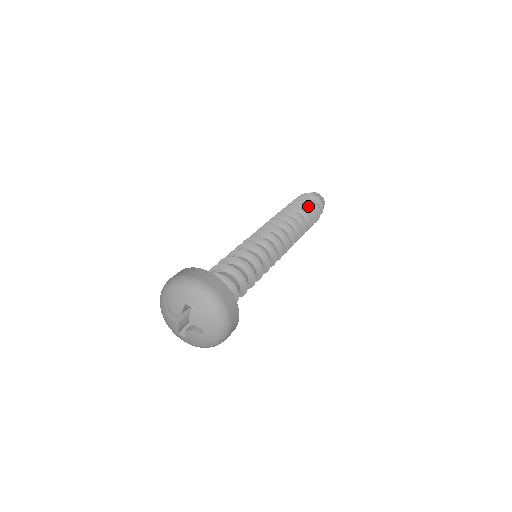
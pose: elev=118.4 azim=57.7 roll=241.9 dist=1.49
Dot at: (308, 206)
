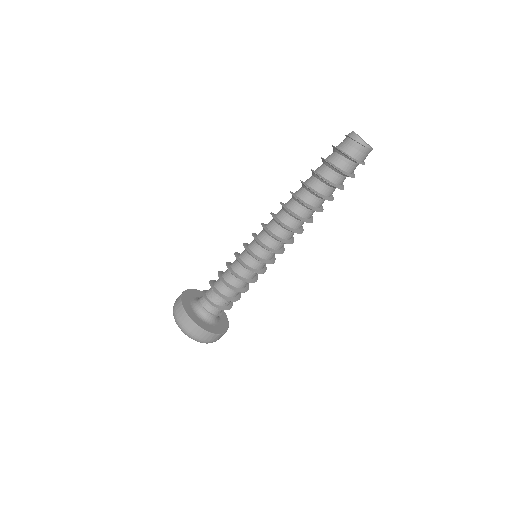
Dot at: (330, 184)
